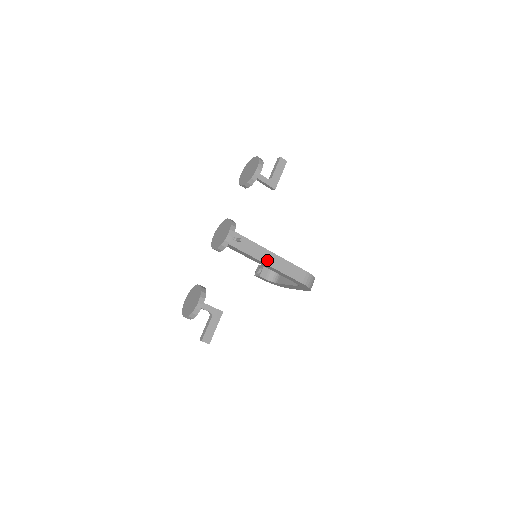
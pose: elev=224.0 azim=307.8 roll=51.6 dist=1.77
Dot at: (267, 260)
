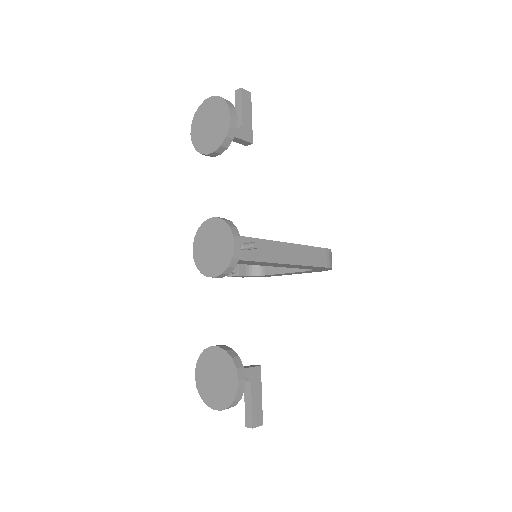
Dot at: (283, 257)
